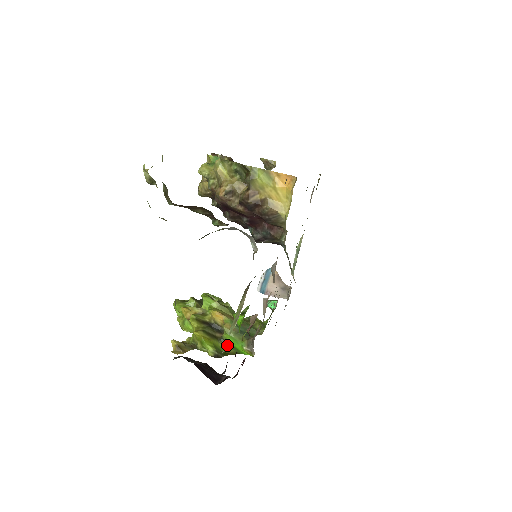
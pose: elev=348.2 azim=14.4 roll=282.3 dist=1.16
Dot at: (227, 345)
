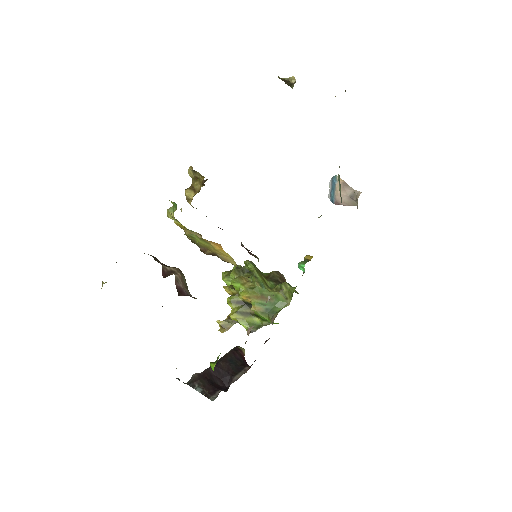
Dot at: (260, 319)
